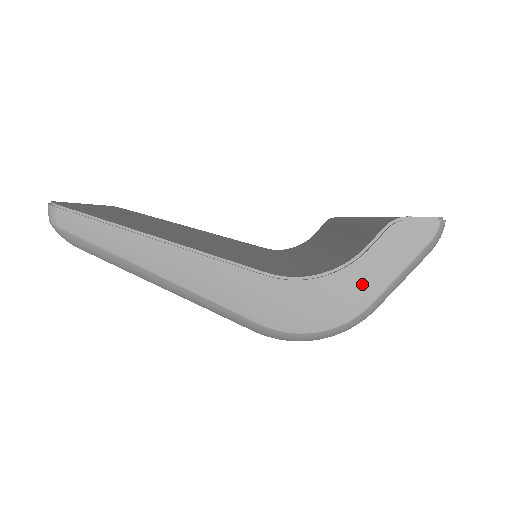
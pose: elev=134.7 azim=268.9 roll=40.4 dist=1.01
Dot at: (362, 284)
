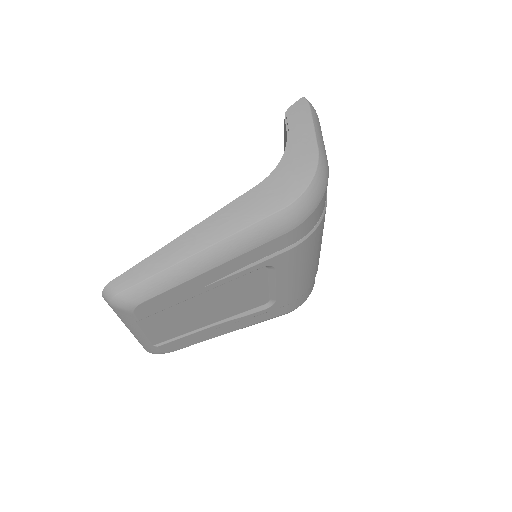
Dot at: (303, 143)
